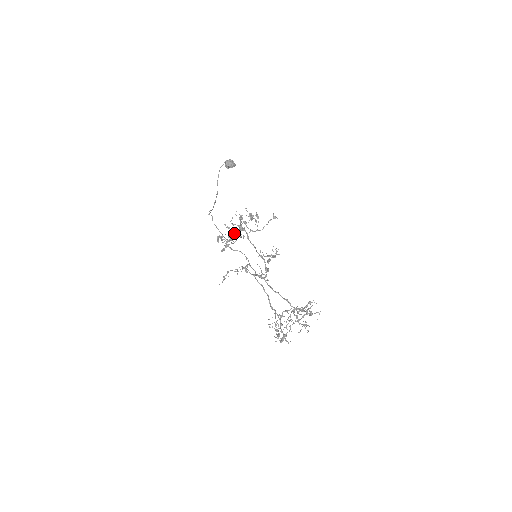
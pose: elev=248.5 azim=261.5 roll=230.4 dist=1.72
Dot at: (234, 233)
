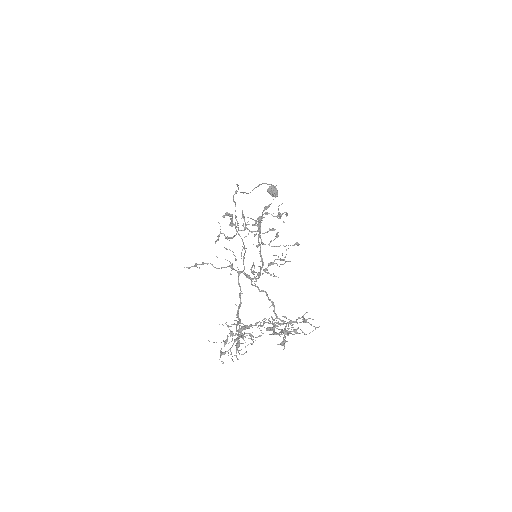
Dot at: occluded
